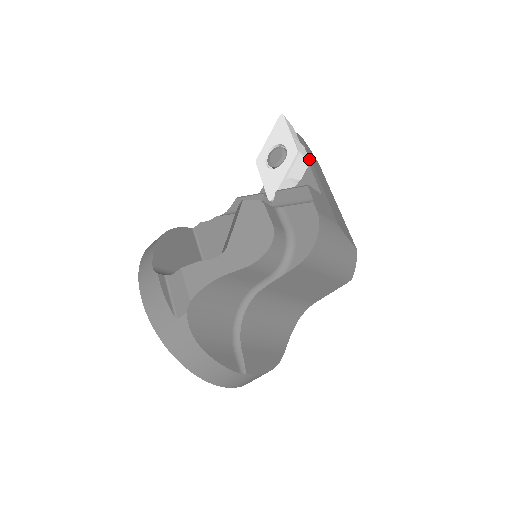
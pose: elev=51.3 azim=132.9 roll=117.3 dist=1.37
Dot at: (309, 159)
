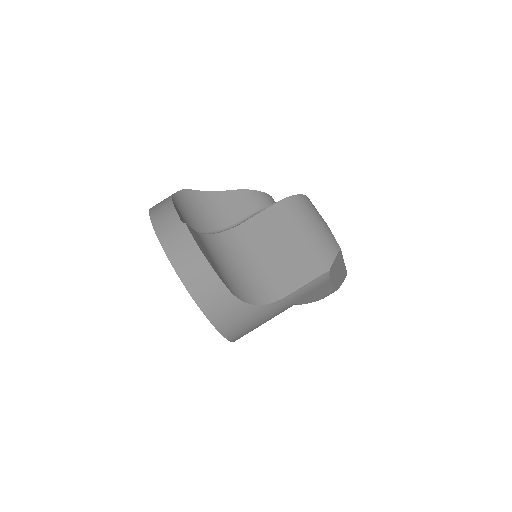
Dot at: occluded
